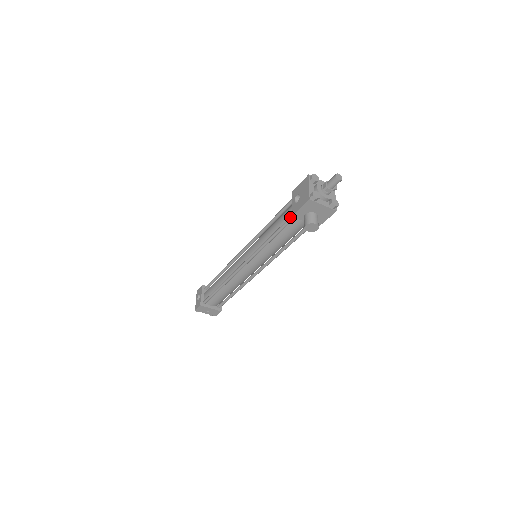
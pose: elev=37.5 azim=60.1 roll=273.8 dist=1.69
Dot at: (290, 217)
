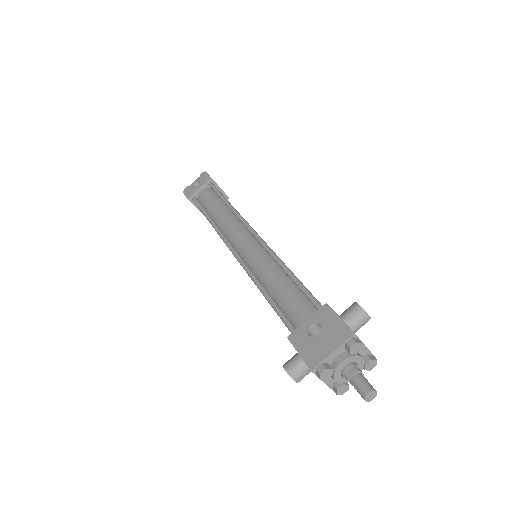
Dot at: (290, 327)
